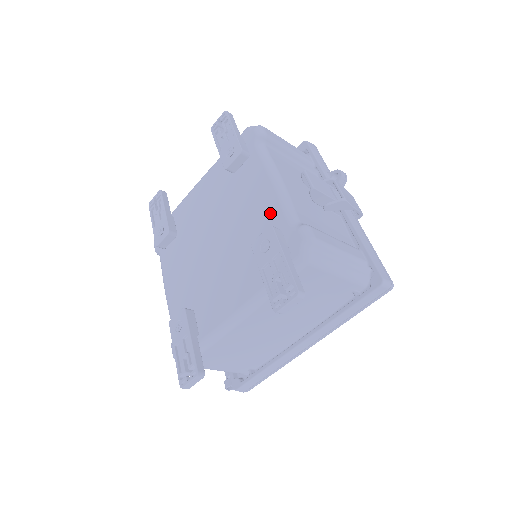
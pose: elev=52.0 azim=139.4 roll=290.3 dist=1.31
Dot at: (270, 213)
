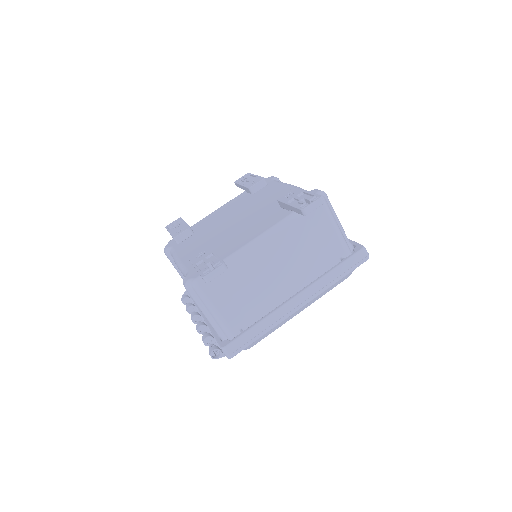
Dot at: occluded
